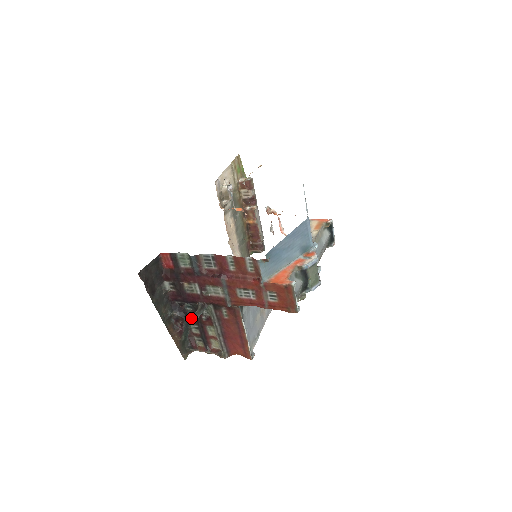
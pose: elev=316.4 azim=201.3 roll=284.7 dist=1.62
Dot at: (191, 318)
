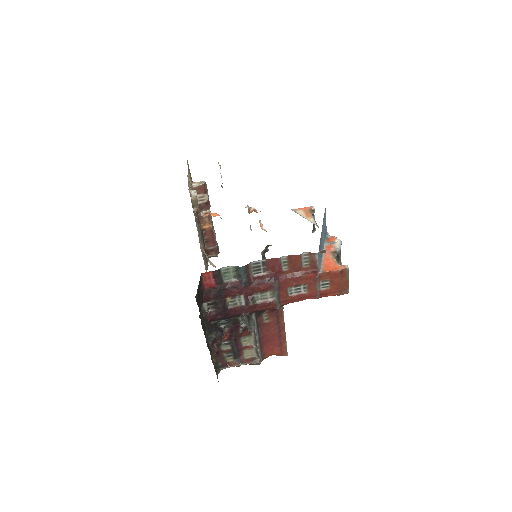
Dot at: (224, 335)
